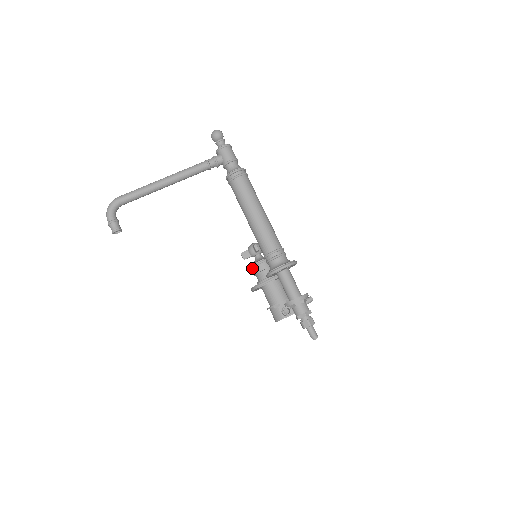
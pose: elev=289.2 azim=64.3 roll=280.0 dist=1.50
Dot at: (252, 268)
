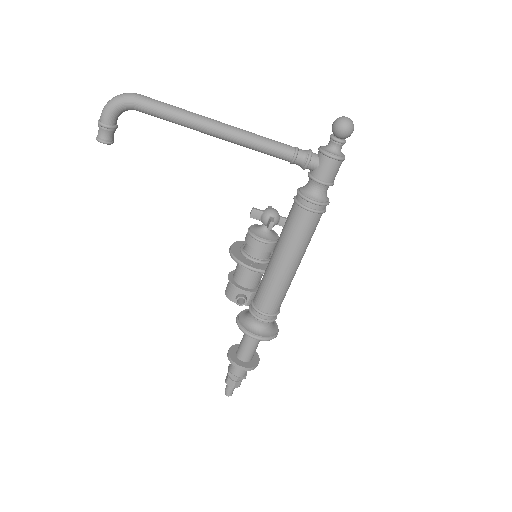
Dot at: (249, 234)
